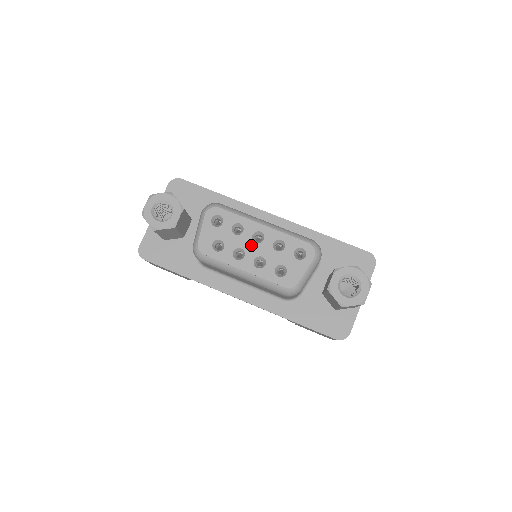
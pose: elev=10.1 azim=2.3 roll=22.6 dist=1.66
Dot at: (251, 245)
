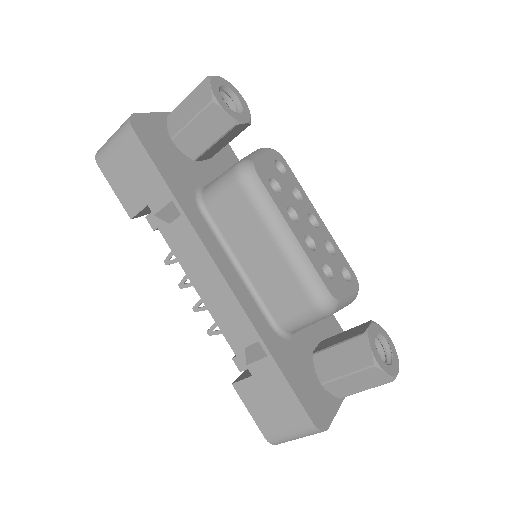
Dot at: (306, 219)
